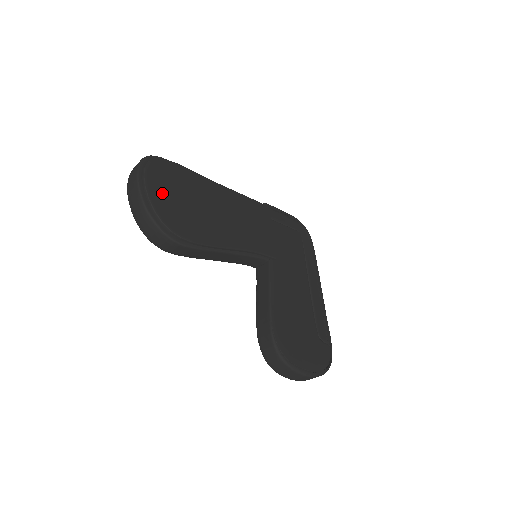
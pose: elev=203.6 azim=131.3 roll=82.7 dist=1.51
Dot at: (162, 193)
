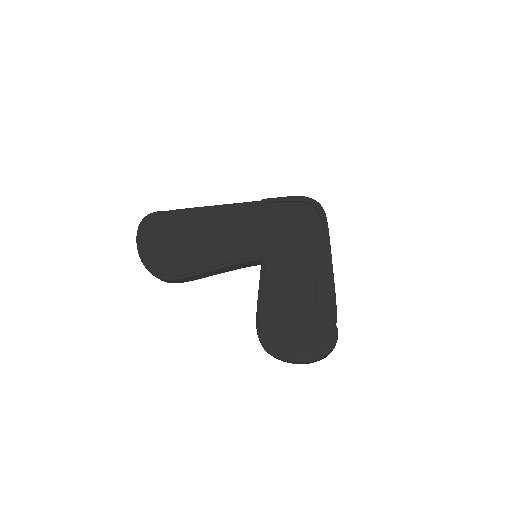
Dot at: (152, 245)
